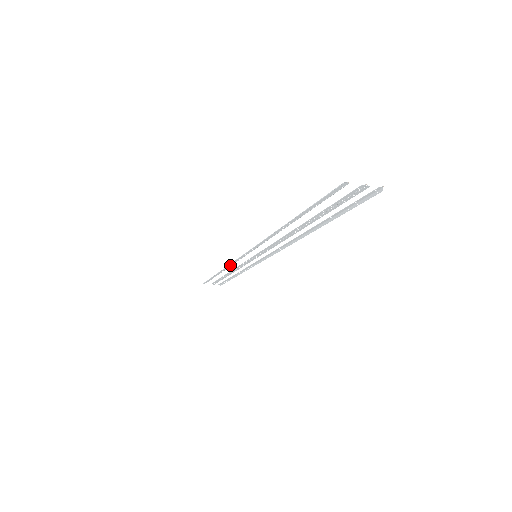
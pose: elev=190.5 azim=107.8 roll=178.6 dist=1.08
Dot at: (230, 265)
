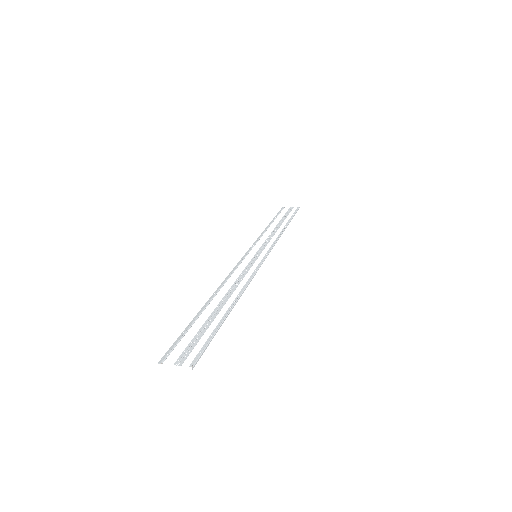
Dot at: (258, 239)
